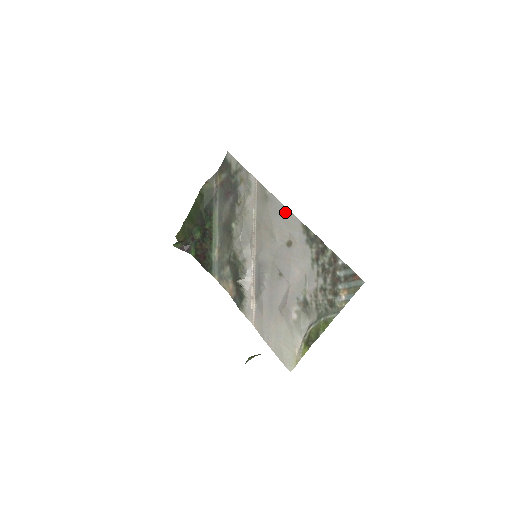
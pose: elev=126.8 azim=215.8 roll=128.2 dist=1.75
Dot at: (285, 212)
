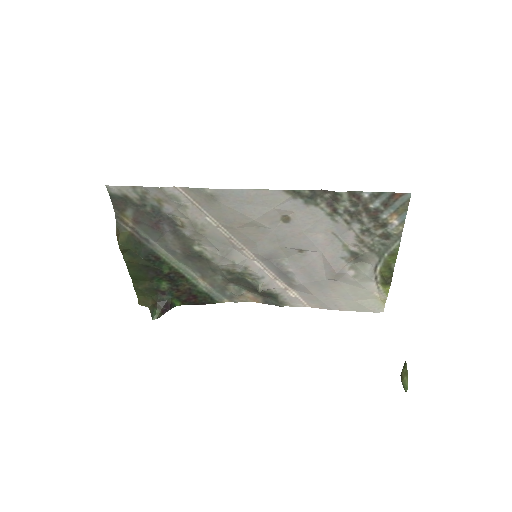
Dot at: (252, 195)
